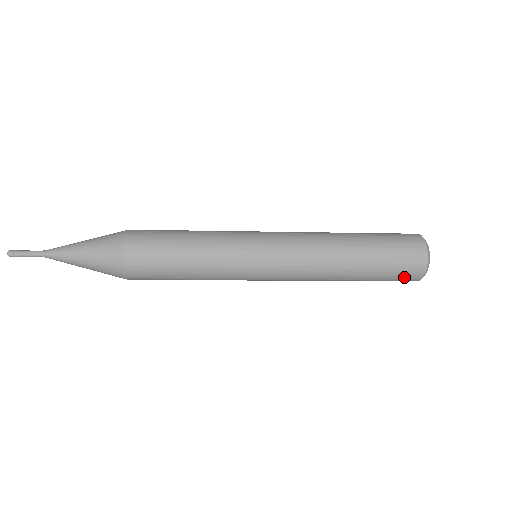
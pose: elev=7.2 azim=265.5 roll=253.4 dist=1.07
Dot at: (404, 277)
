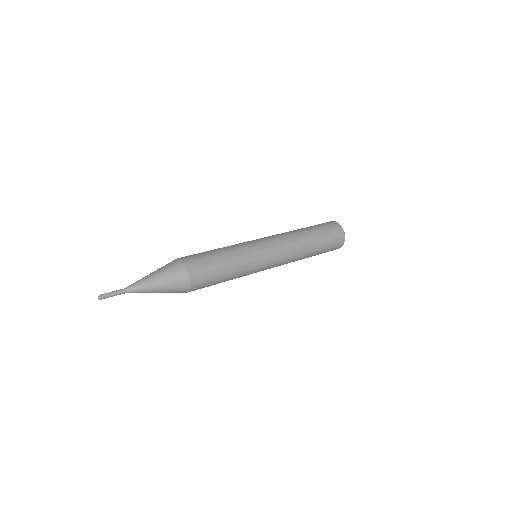
Dot at: occluded
